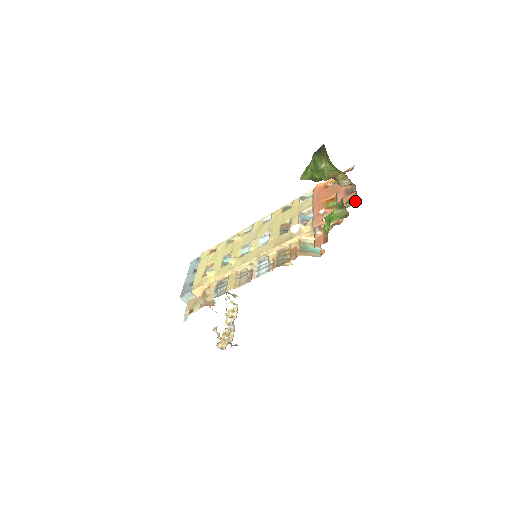
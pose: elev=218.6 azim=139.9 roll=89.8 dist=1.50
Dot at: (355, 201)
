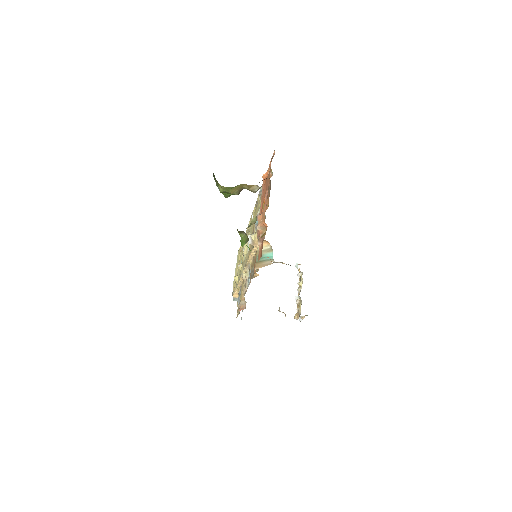
Dot at: (267, 206)
